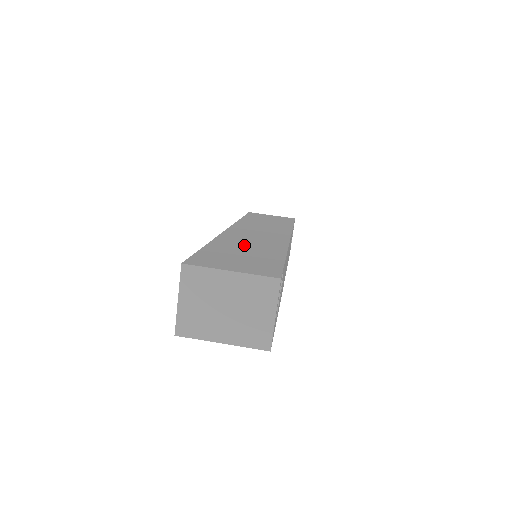
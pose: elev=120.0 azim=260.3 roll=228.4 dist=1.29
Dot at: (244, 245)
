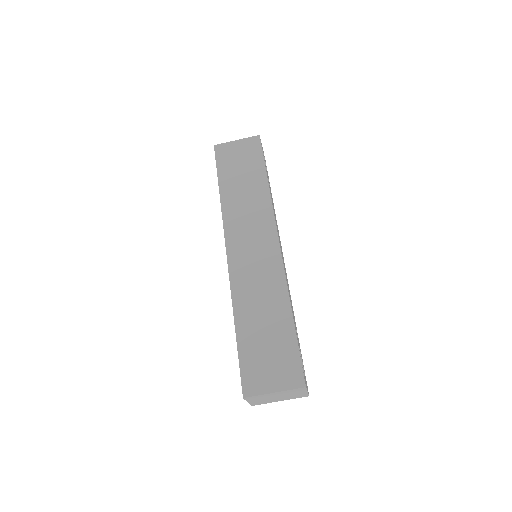
Dot at: (258, 309)
